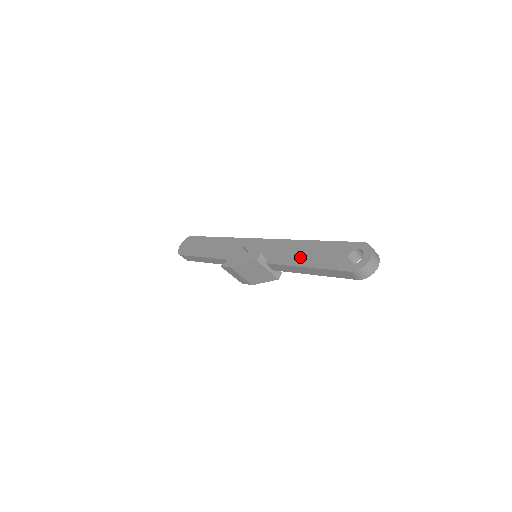
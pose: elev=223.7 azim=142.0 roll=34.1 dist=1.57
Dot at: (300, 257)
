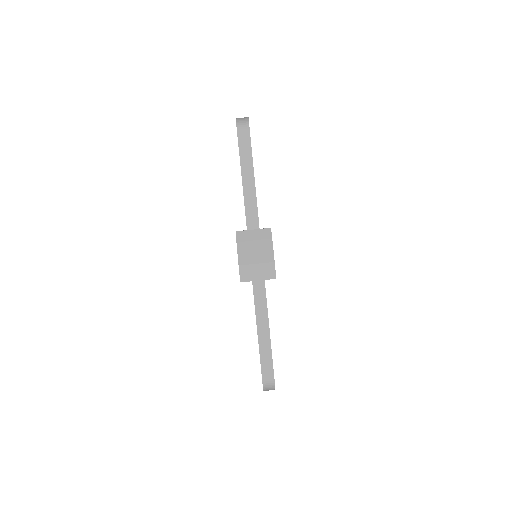
Dot at: occluded
